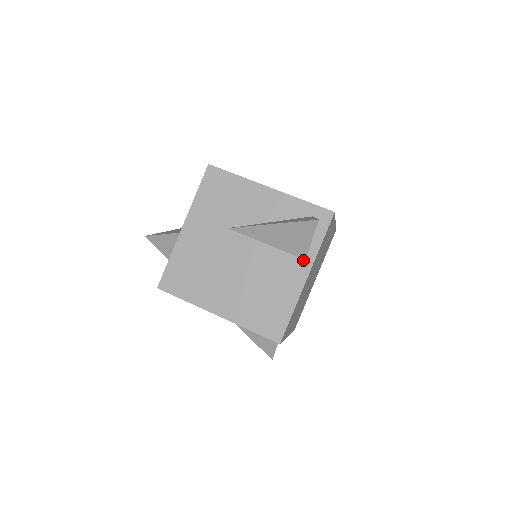
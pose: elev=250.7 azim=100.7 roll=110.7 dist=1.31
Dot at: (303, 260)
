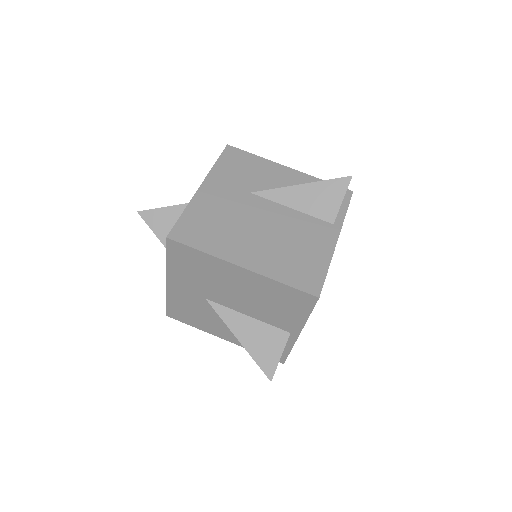
Dot at: (331, 224)
